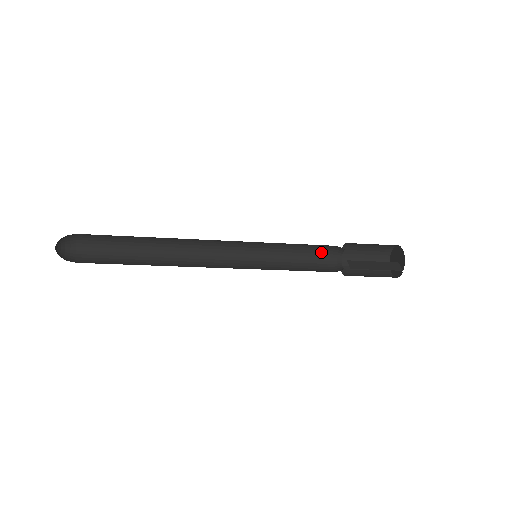
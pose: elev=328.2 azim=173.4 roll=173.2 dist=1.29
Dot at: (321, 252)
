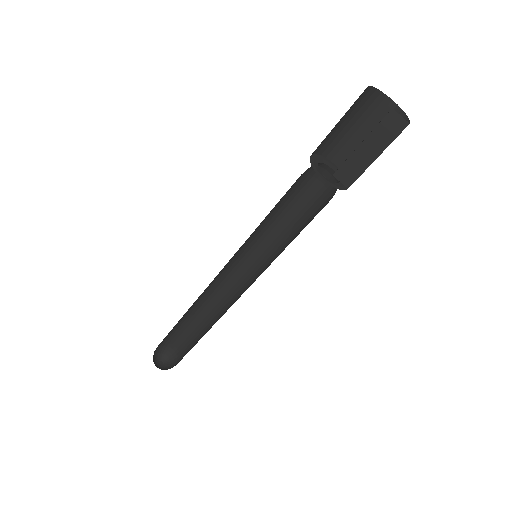
Dot at: (295, 182)
